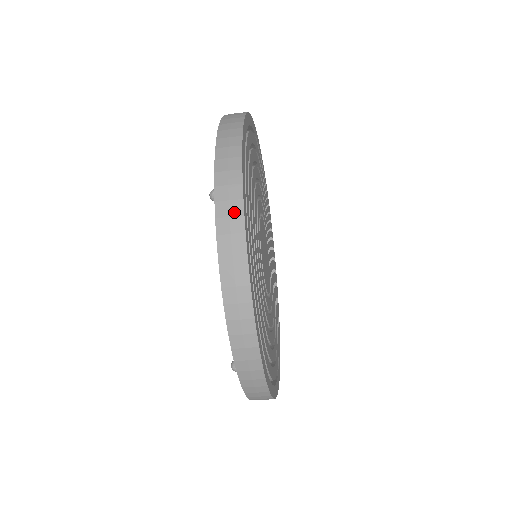
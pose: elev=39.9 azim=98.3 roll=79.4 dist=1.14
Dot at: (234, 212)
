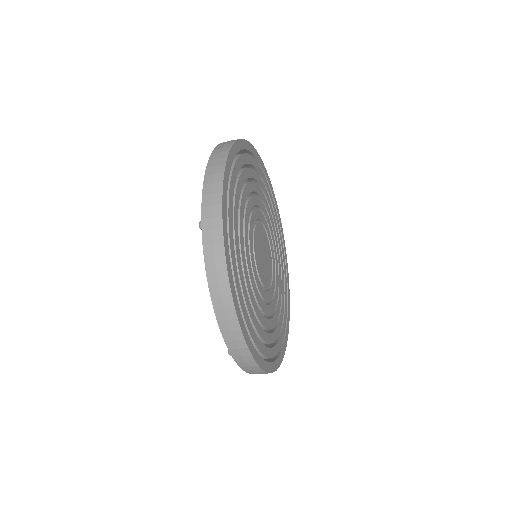
Dot at: (216, 240)
